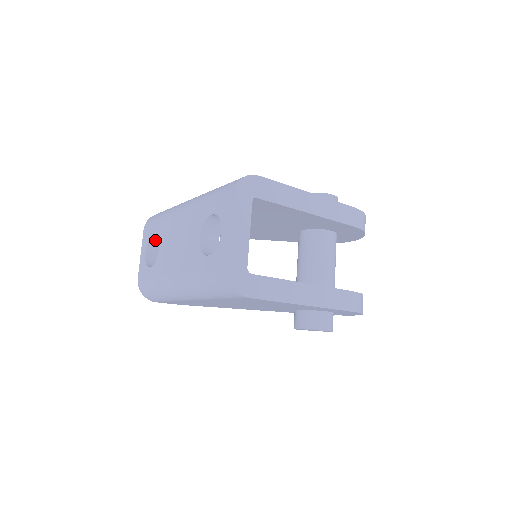
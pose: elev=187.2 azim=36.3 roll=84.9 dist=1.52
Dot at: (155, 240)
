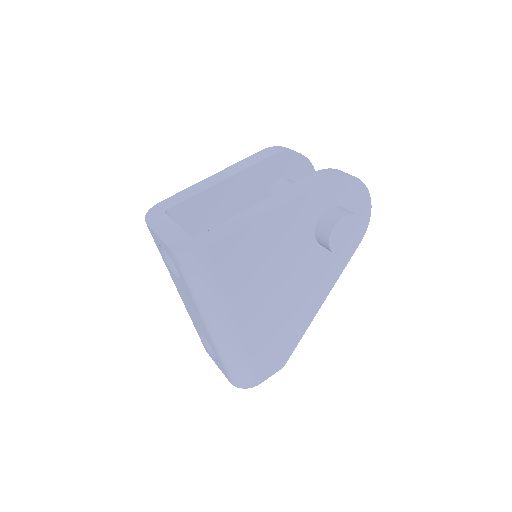
Dot at: occluded
